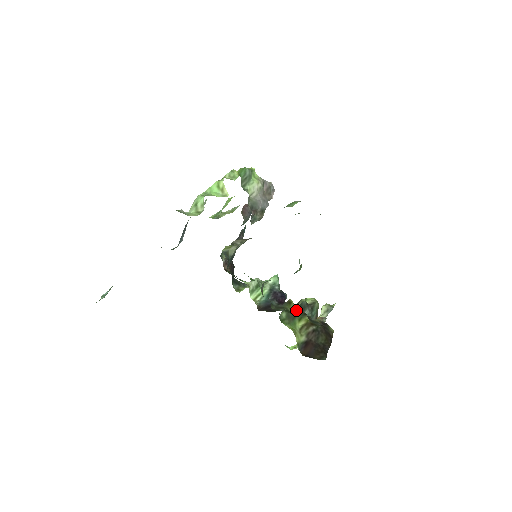
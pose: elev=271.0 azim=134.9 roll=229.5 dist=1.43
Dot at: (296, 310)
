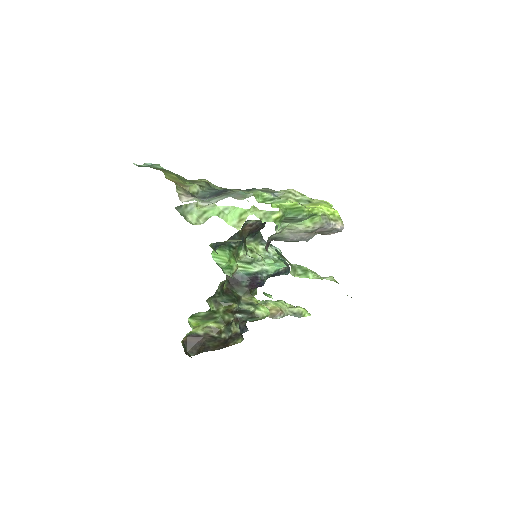
Dot at: (235, 309)
